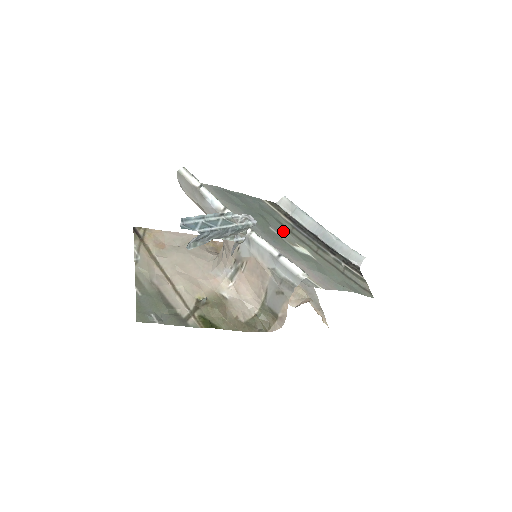
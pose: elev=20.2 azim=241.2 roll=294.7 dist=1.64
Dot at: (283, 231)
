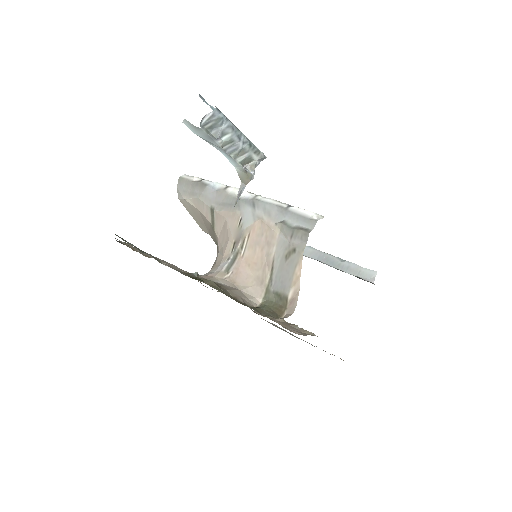
Dot at: occluded
